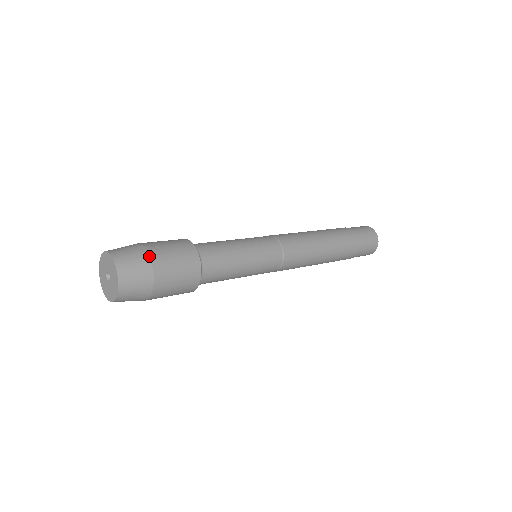
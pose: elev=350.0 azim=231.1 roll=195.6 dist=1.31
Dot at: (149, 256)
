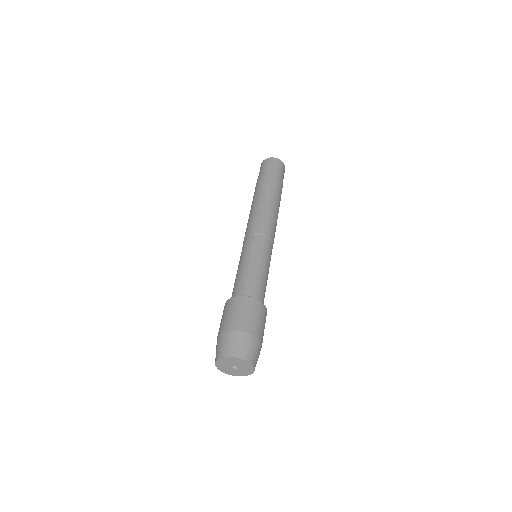
Dot at: occluded
